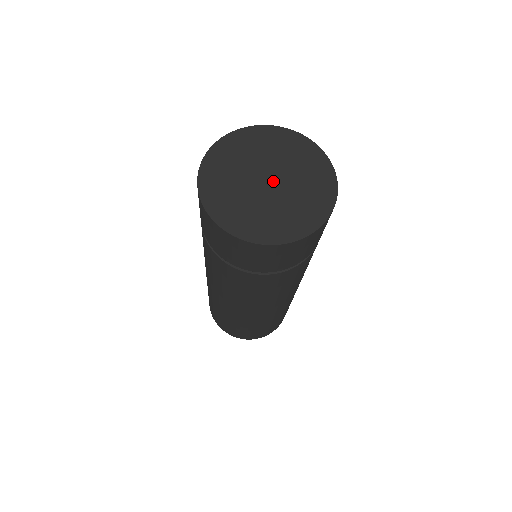
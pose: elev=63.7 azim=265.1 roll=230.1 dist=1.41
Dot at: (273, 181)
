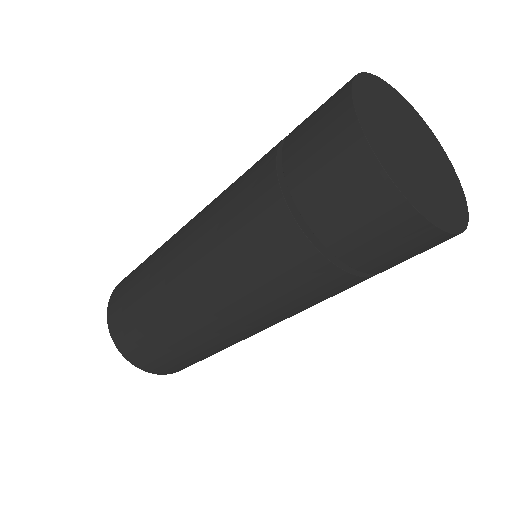
Dot at: (418, 156)
